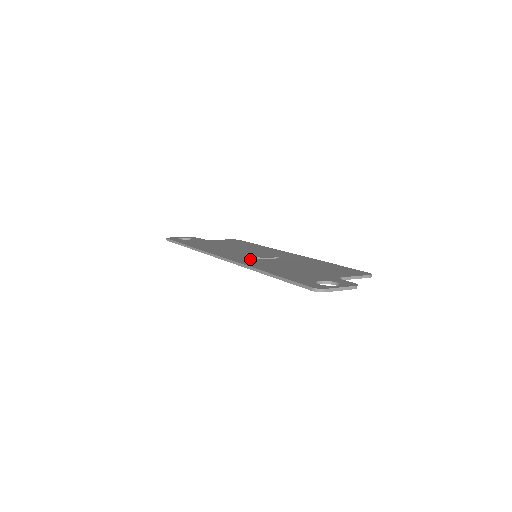
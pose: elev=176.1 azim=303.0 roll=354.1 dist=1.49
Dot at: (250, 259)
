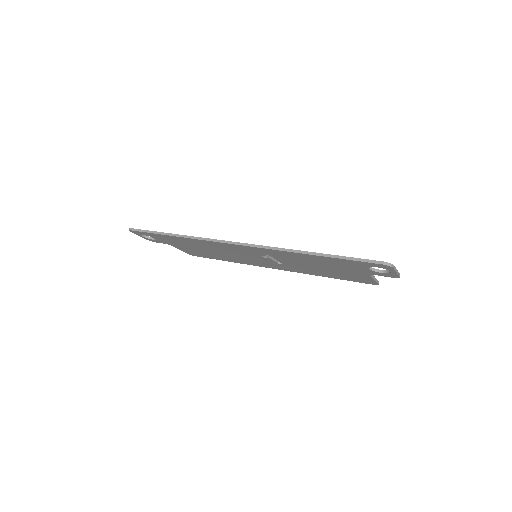
Dot at: occluded
